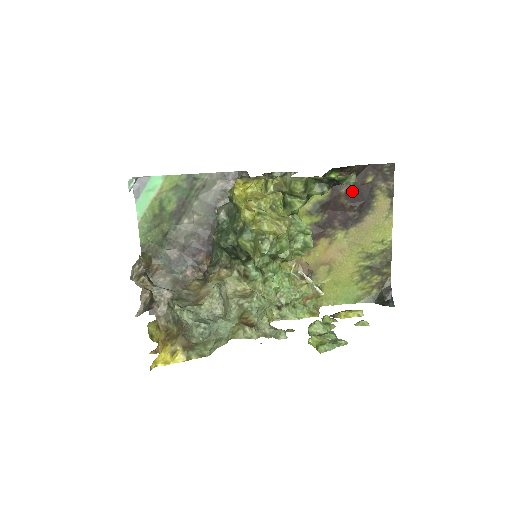
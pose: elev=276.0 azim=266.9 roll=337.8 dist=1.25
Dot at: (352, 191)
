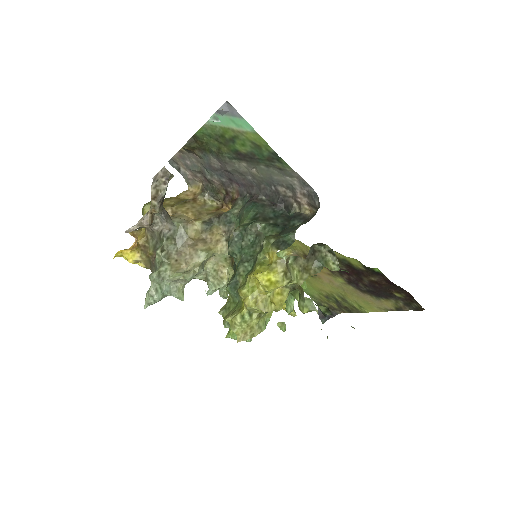
Dot at: (378, 284)
